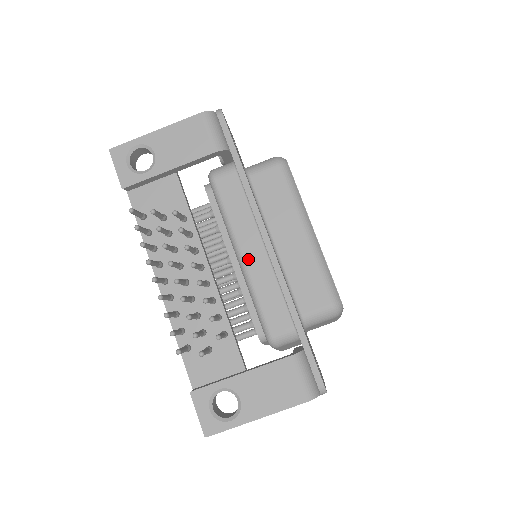
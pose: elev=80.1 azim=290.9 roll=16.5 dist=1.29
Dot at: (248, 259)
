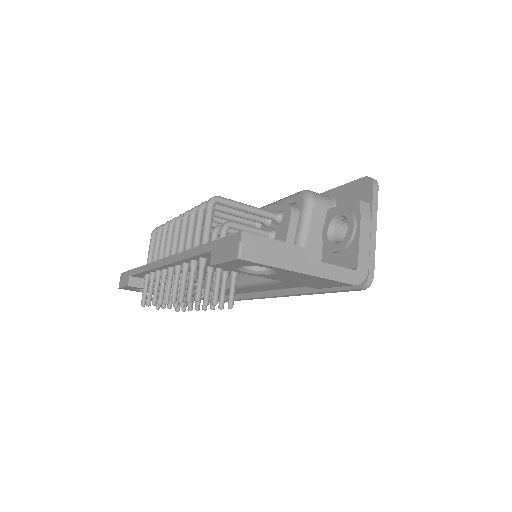
Dot at: (245, 288)
